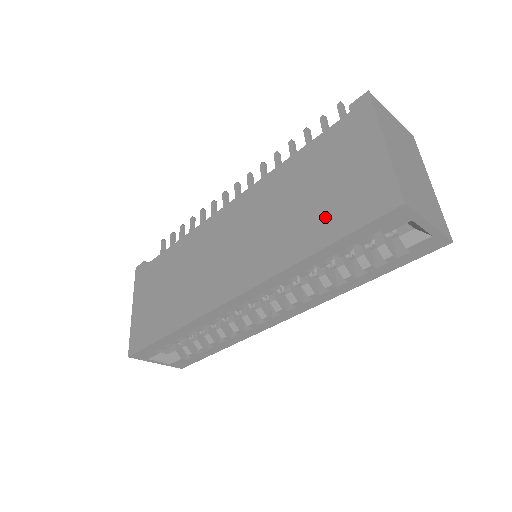
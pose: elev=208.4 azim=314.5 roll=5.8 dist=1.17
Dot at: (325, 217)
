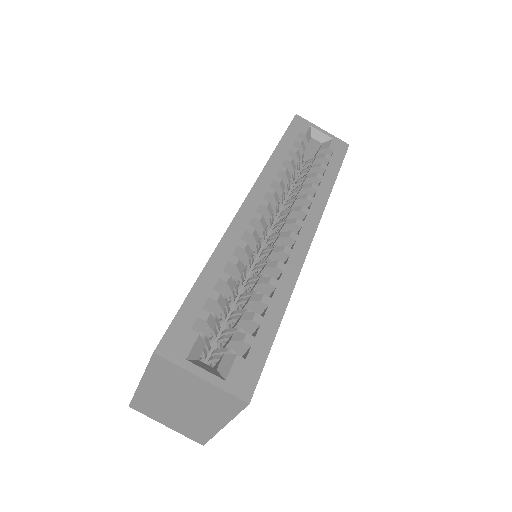
Dot at: occluded
